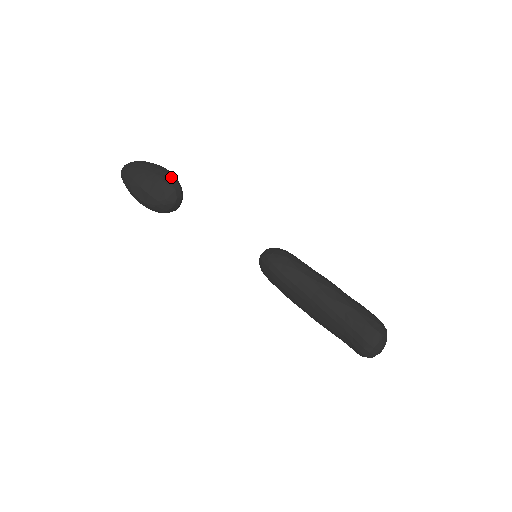
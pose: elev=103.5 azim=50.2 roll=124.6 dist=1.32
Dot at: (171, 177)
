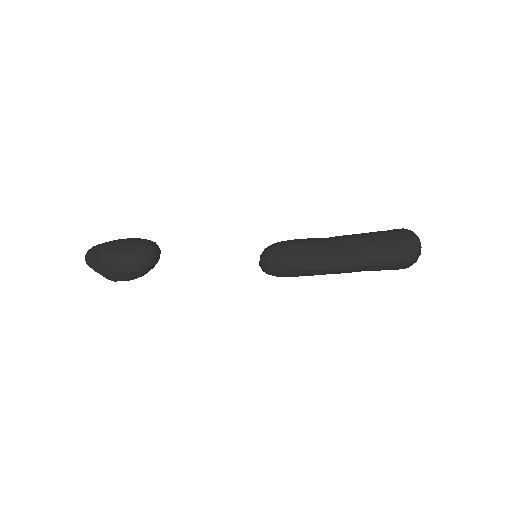
Dot at: occluded
